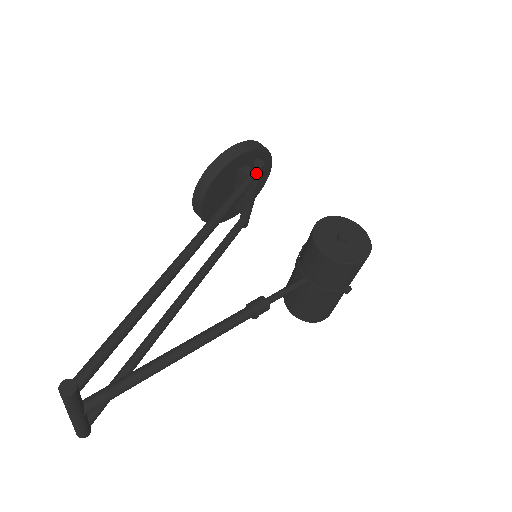
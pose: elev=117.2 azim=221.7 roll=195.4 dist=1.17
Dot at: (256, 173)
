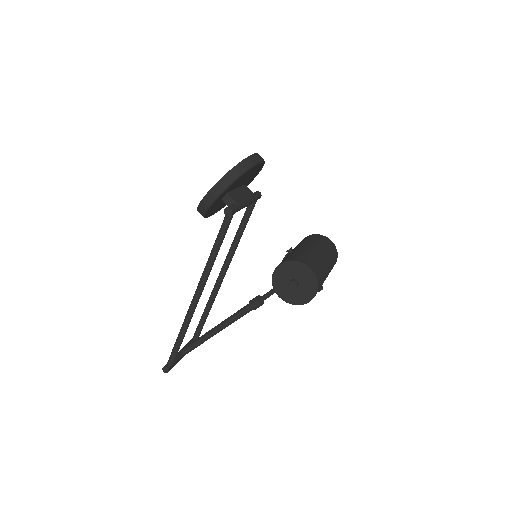
Dot at: (229, 218)
